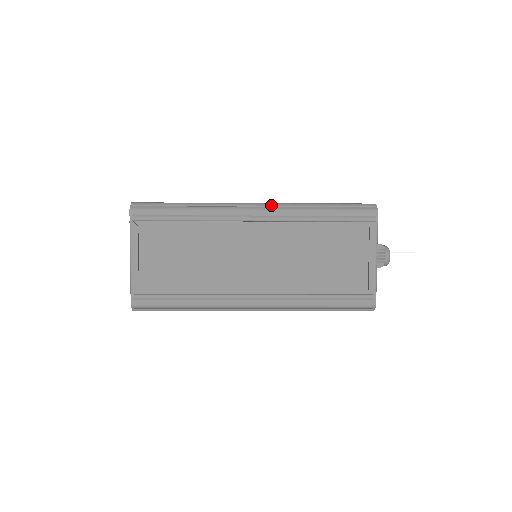
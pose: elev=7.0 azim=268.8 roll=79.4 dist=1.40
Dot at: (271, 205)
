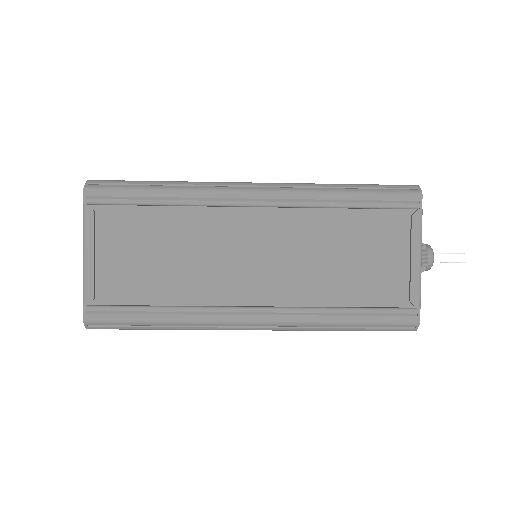
Dot at: (277, 185)
